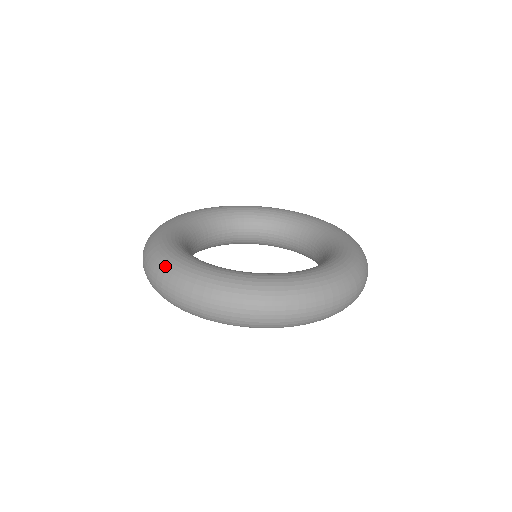
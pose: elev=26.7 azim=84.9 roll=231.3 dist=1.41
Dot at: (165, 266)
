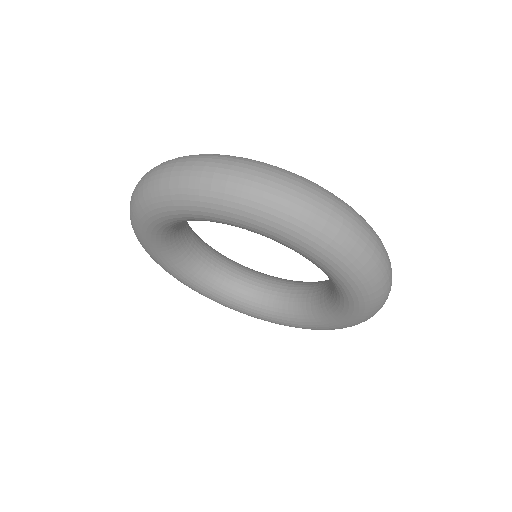
Dot at: occluded
